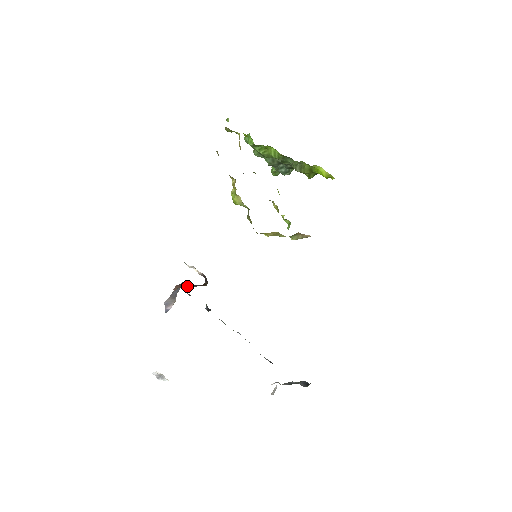
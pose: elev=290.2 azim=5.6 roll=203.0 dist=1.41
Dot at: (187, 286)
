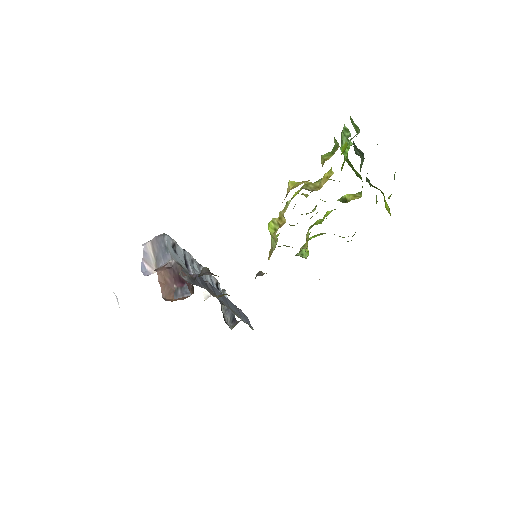
Dot at: (172, 285)
